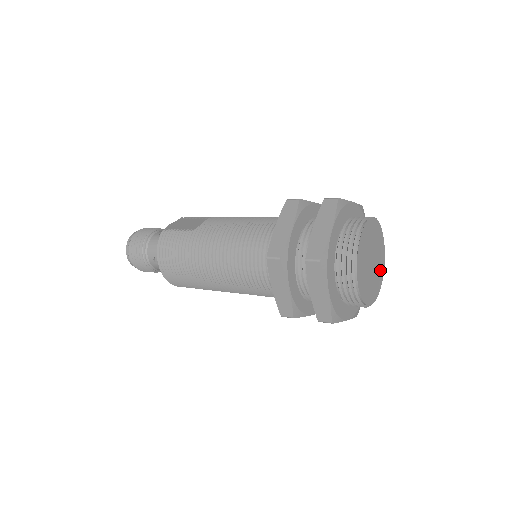
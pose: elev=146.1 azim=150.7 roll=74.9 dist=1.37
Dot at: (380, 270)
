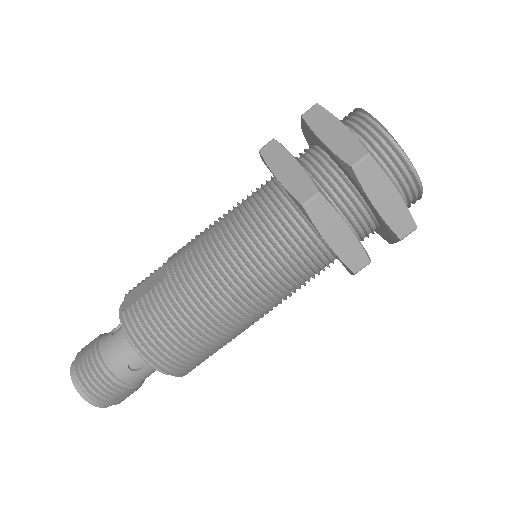
Dot at: occluded
